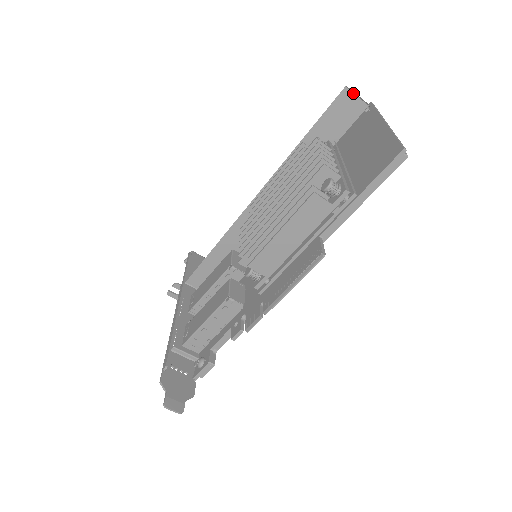
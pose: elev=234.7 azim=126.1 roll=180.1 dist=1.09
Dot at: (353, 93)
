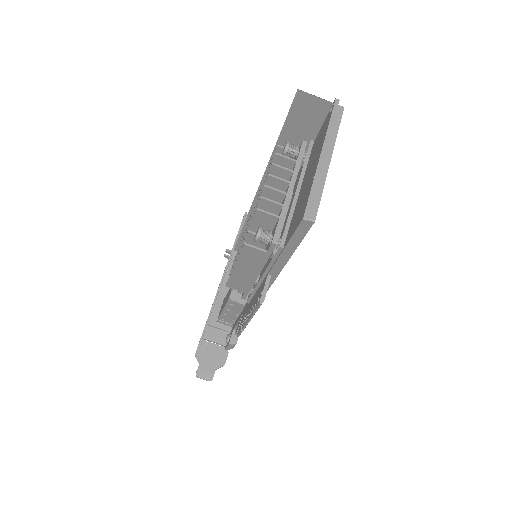
Dot at: (310, 94)
